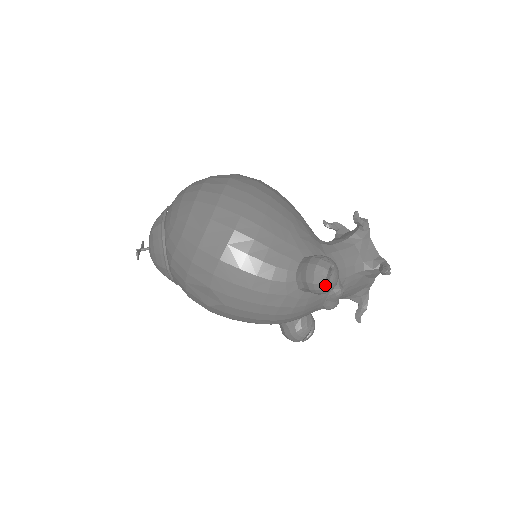
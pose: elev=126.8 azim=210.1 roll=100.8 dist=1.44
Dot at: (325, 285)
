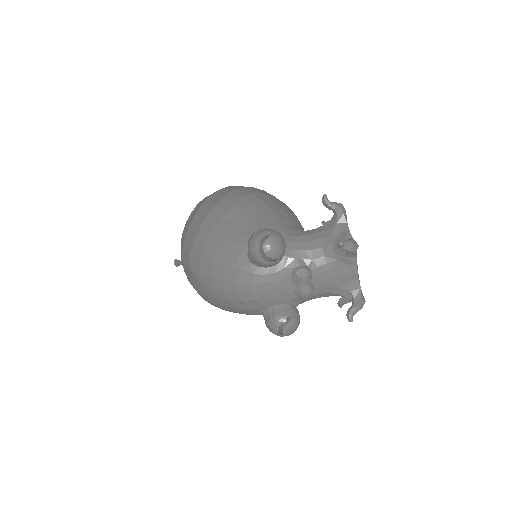
Dot at: (260, 251)
